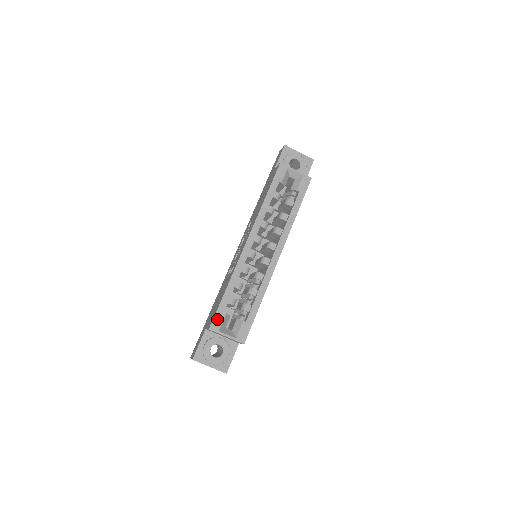
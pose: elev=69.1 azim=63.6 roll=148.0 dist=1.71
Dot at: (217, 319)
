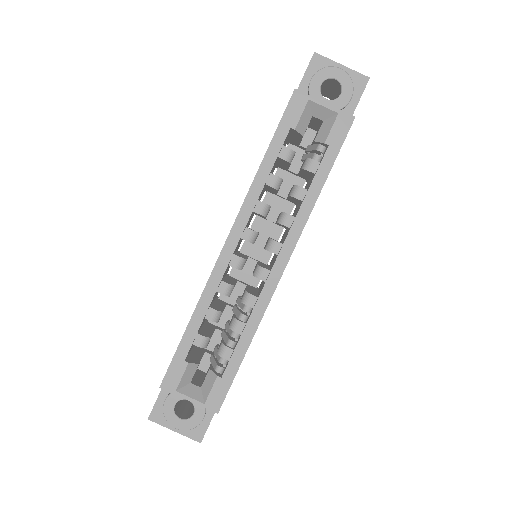
Dot at: (173, 371)
